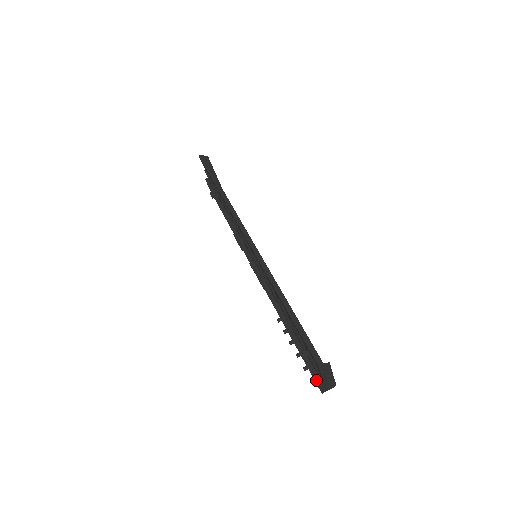
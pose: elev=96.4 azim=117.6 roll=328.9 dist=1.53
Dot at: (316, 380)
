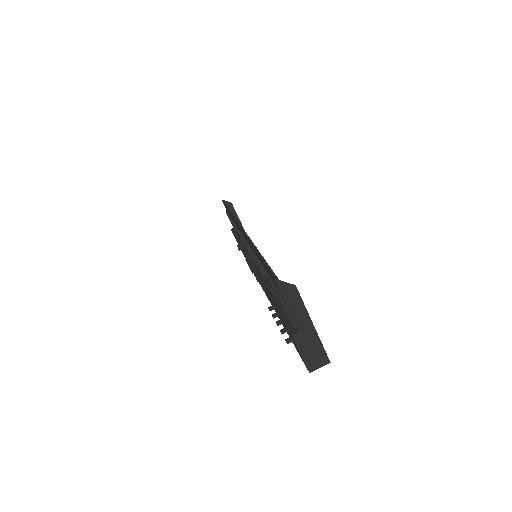
Dot at: (290, 333)
